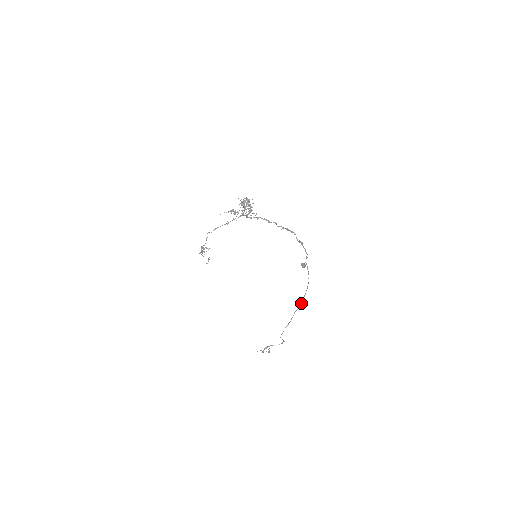
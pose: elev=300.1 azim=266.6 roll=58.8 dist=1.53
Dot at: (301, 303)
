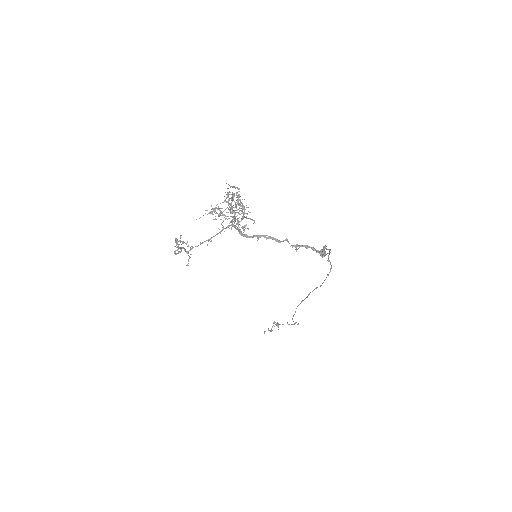
Dot at: occluded
